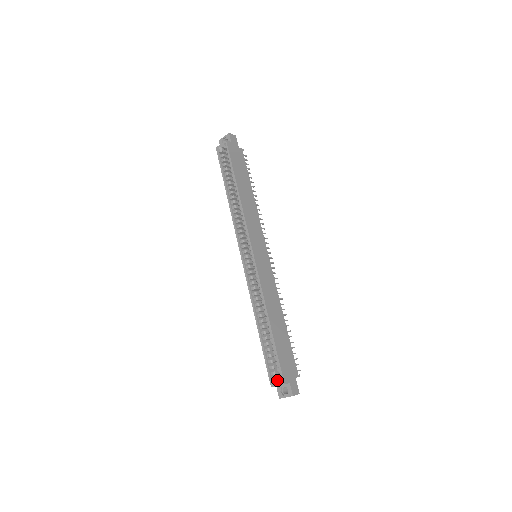
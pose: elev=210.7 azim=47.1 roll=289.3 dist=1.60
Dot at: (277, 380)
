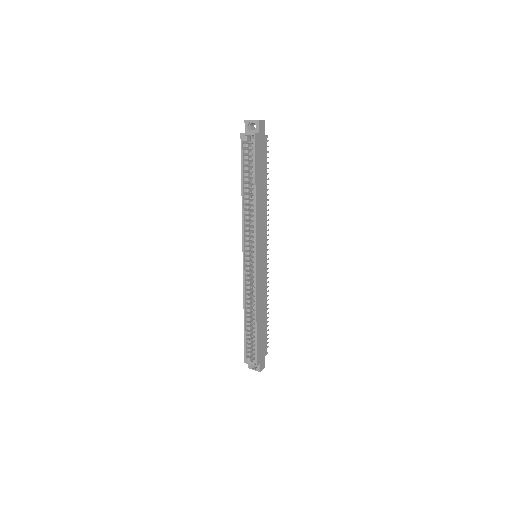
Dot at: (251, 359)
